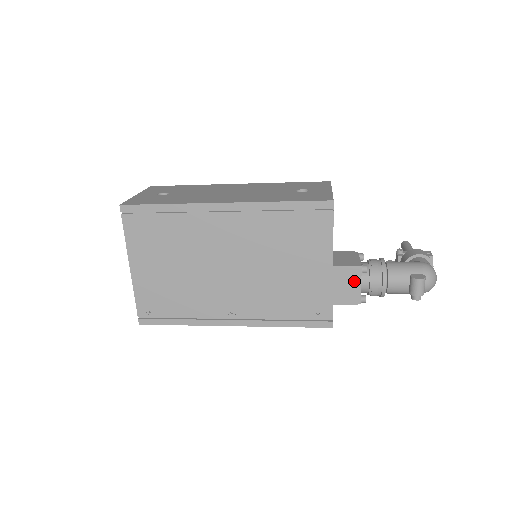
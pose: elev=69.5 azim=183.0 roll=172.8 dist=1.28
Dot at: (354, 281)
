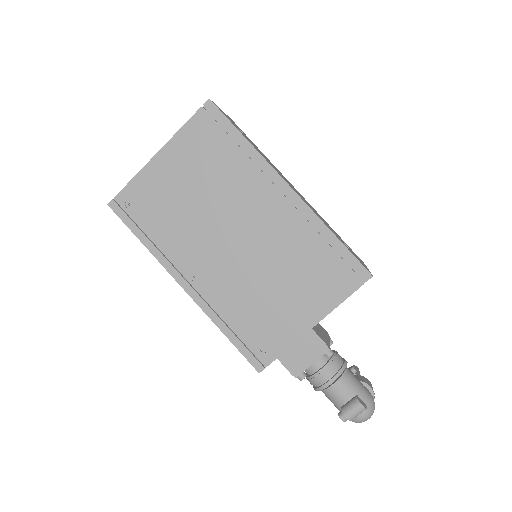
Dot at: (312, 355)
